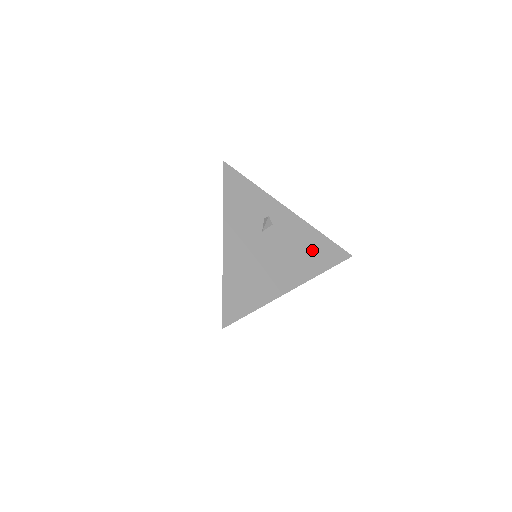
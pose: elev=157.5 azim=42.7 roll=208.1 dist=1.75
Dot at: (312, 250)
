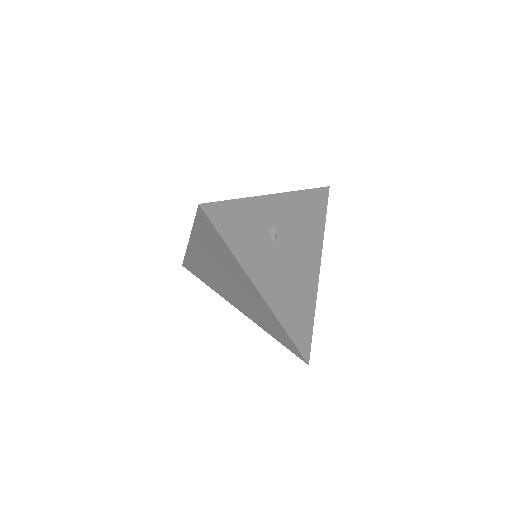
Dot at: (309, 217)
